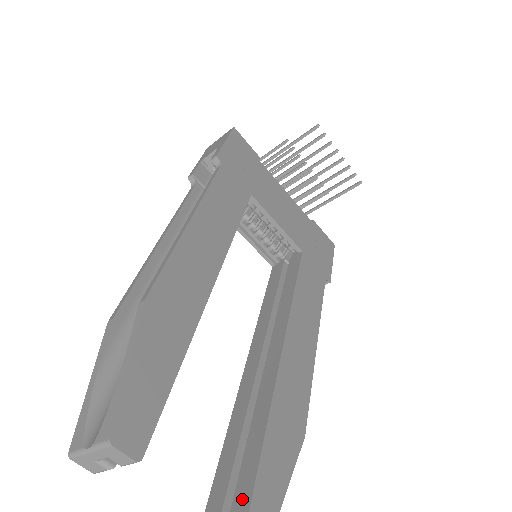
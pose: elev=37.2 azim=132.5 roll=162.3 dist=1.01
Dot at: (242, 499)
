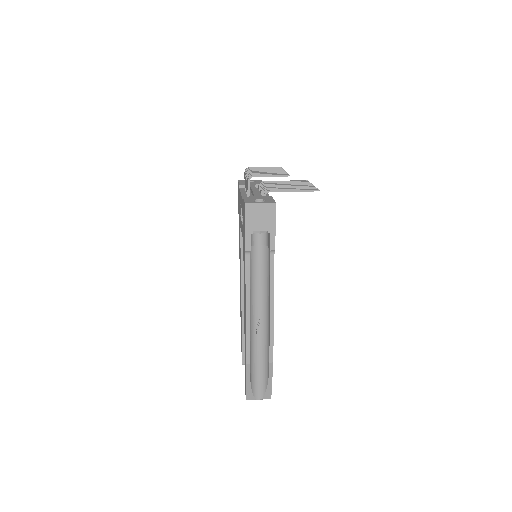
Dot at: occluded
